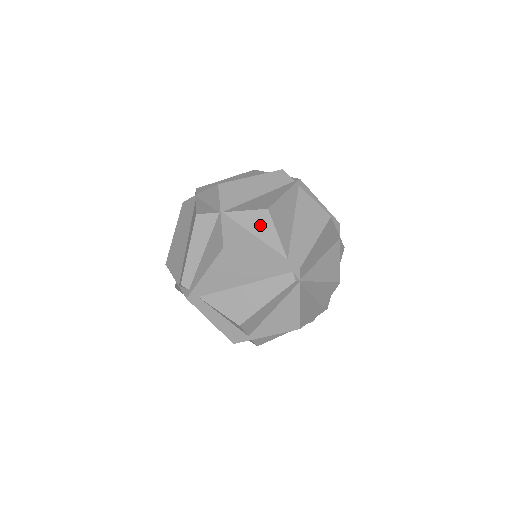
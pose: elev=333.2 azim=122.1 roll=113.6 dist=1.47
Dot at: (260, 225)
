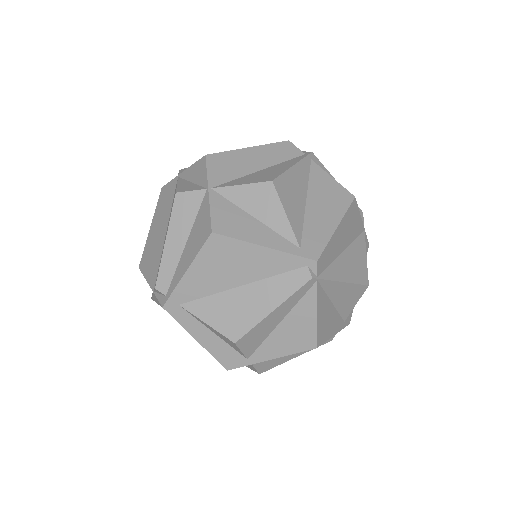
Dot at: (262, 203)
